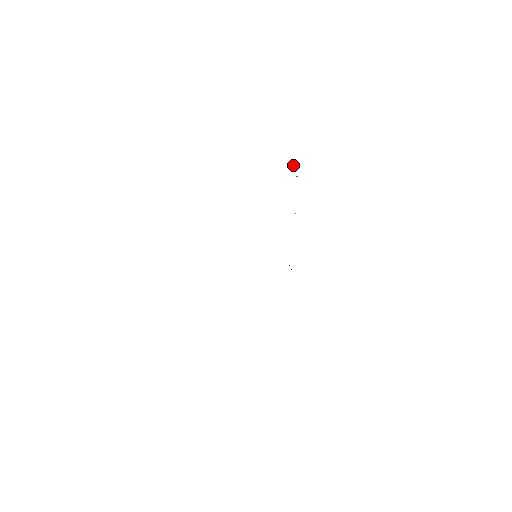
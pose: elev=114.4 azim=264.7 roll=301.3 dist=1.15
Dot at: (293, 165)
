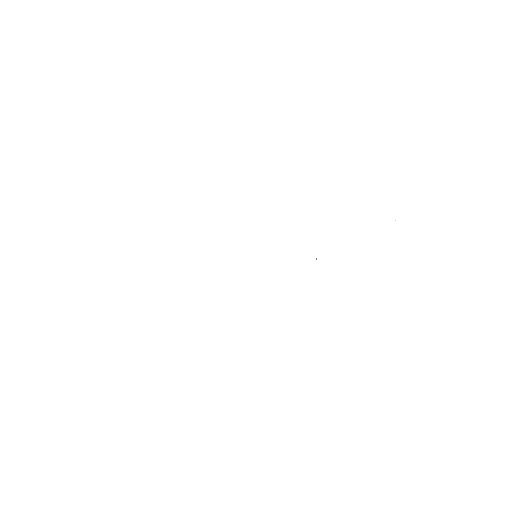
Dot at: occluded
